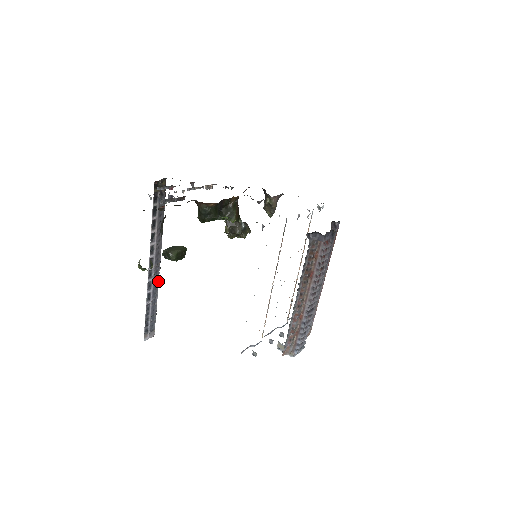
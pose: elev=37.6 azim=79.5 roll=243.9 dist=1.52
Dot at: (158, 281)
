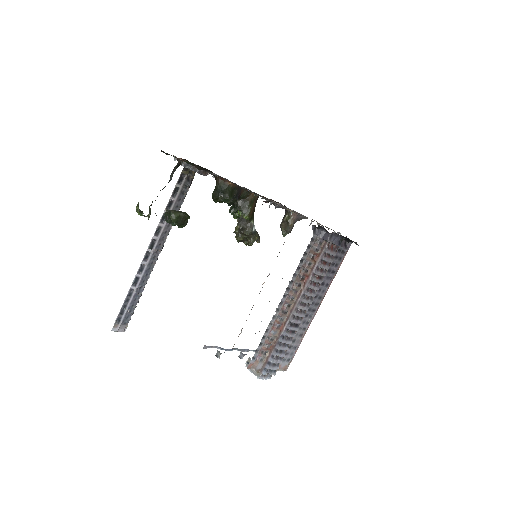
Dot at: (152, 269)
